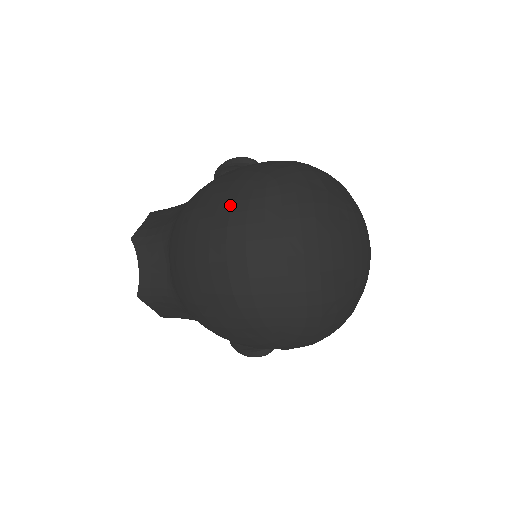
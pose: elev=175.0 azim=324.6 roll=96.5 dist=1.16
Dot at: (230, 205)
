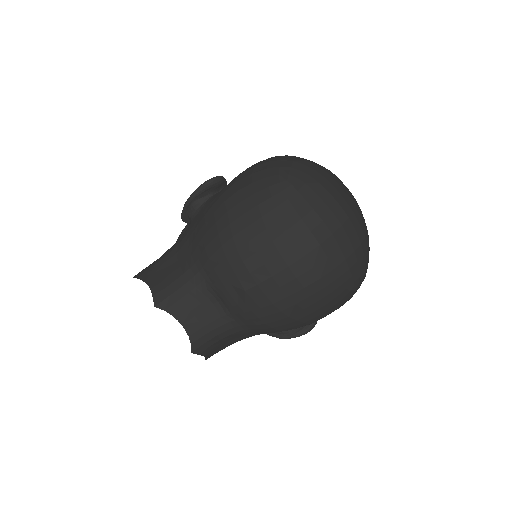
Dot at: (274, 213)
